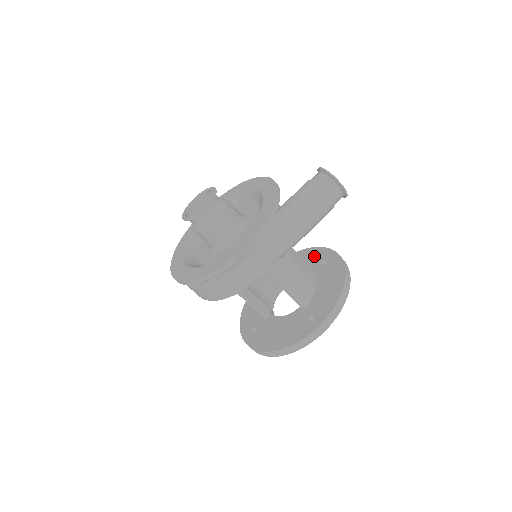
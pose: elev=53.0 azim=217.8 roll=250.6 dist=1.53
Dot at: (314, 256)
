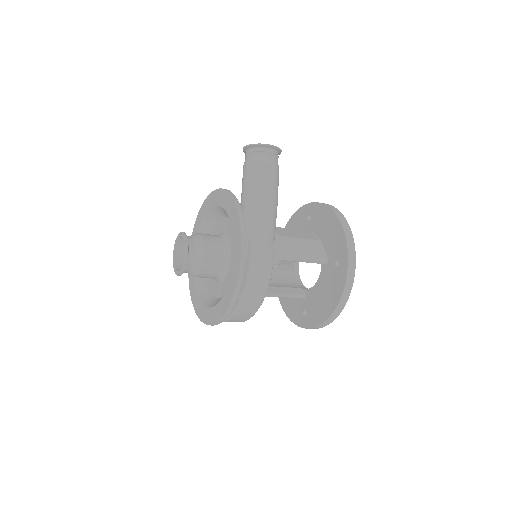
Dot at: (298, 221)
